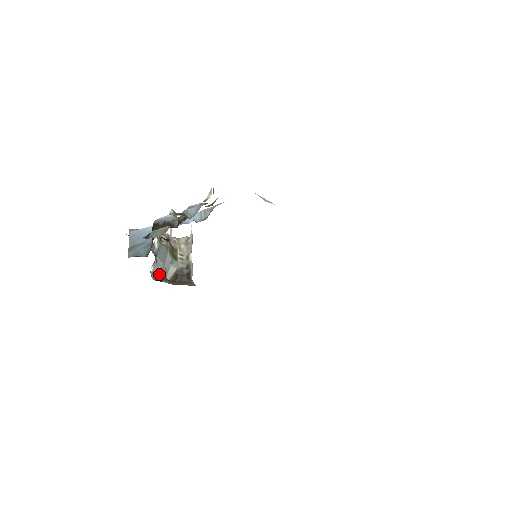
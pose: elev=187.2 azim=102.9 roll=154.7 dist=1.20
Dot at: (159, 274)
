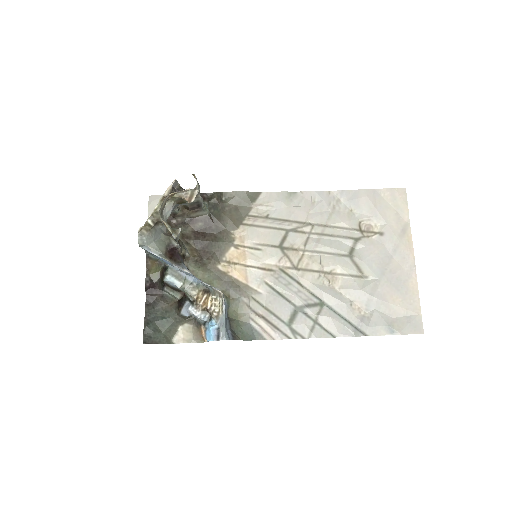
Dot at: occluded
